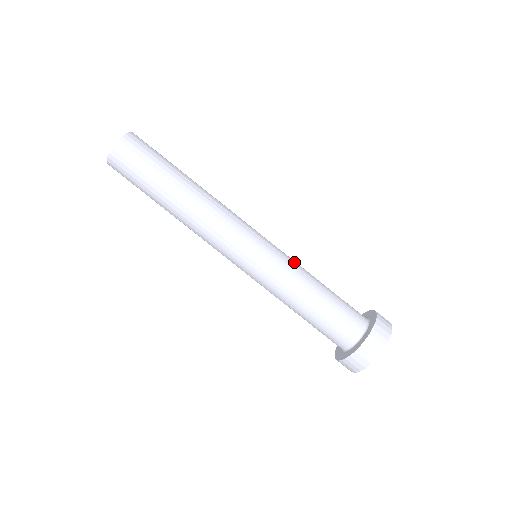
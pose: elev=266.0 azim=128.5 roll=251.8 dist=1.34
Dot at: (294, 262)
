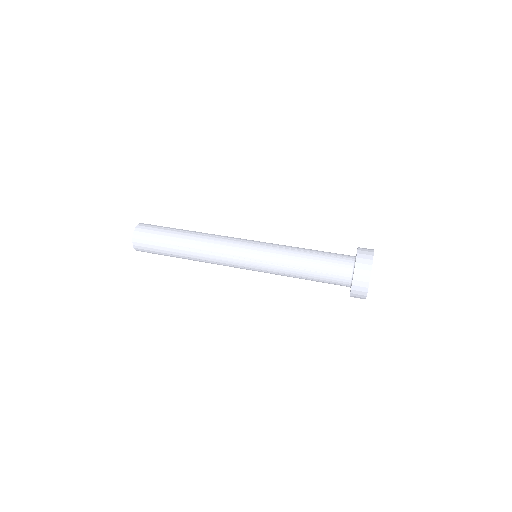
Dot at: (282, 245)
